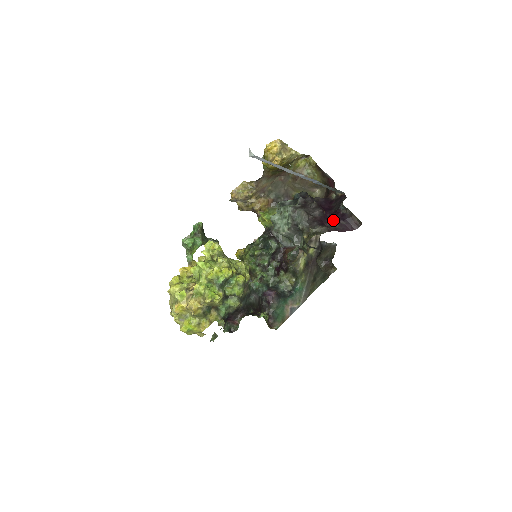
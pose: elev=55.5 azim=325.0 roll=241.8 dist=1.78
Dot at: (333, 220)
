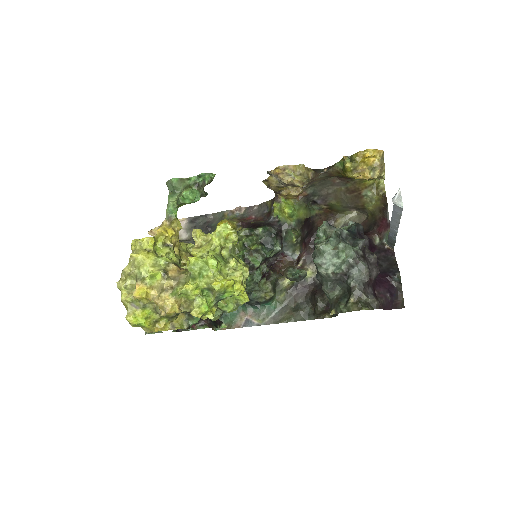
Dot at: (382, 289)
